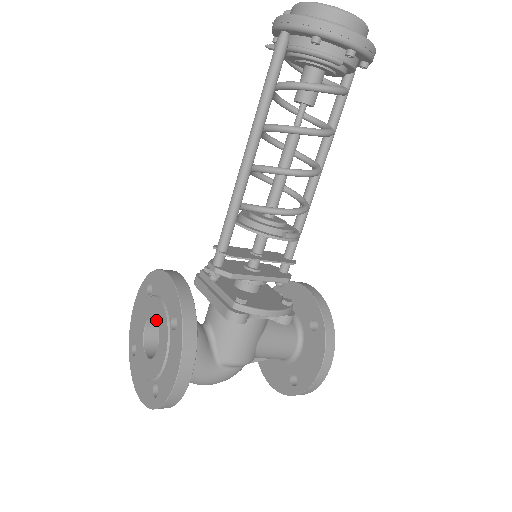
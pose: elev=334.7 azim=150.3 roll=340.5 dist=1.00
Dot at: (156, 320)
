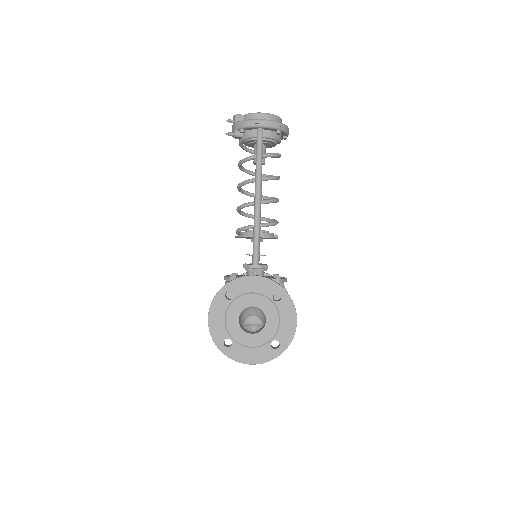
Dot at: occluded
